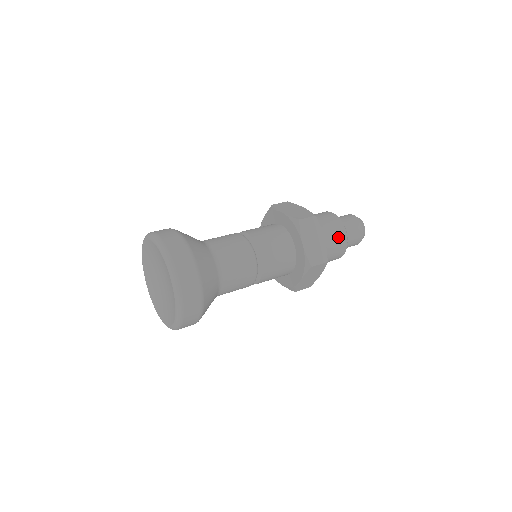
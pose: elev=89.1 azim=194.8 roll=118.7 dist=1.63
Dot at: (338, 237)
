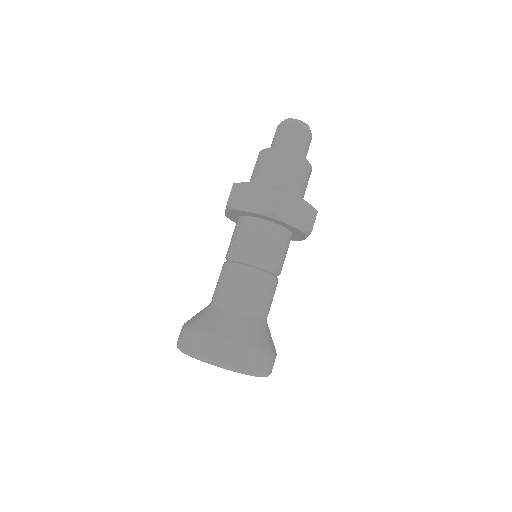
Dot at: (302, 172)
